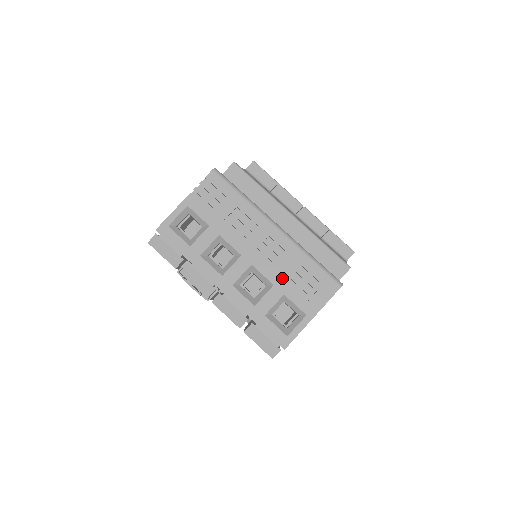
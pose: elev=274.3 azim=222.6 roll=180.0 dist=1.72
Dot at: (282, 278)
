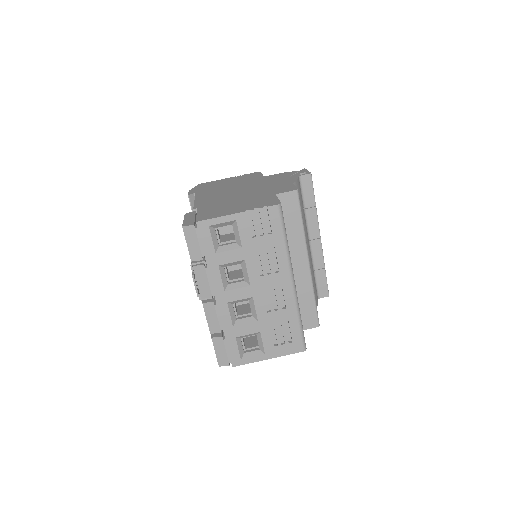
Dot at: (268, 320)
